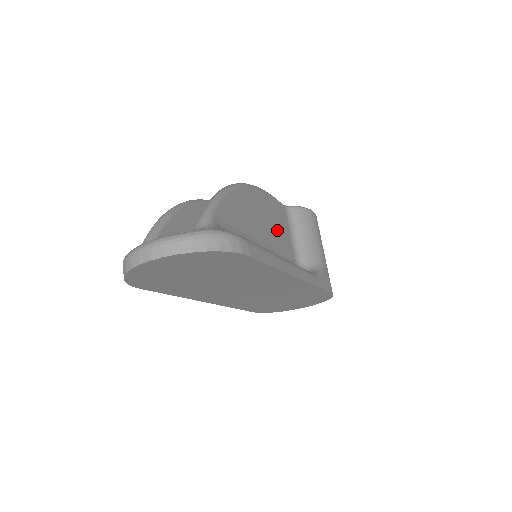
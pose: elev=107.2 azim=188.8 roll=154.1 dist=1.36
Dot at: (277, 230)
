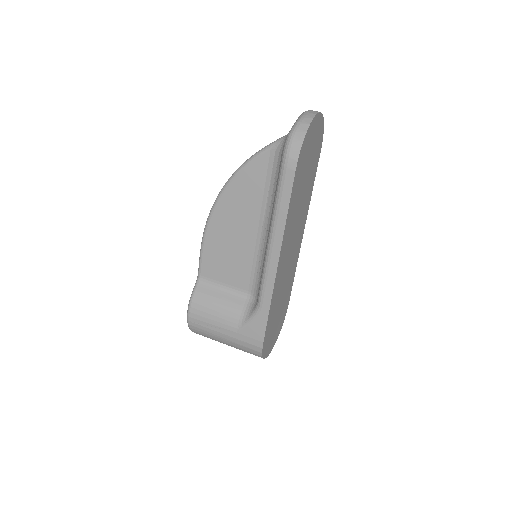
Dot at: occluded
